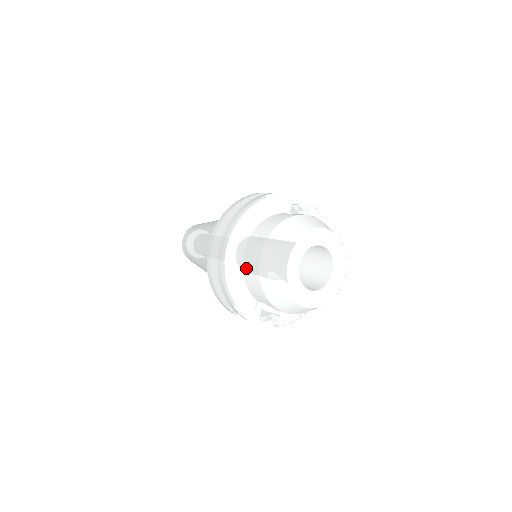
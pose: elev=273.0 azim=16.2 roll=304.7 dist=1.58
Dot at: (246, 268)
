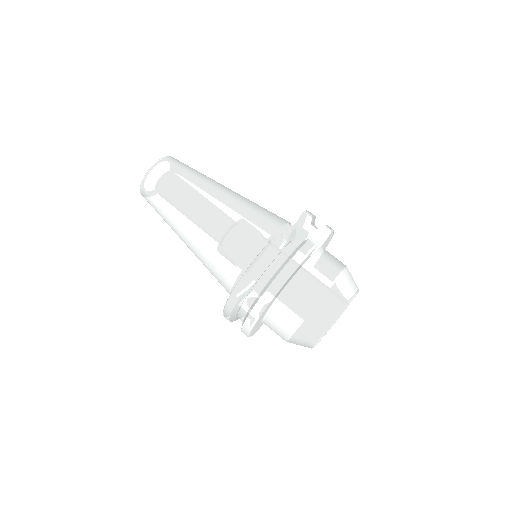
Dot at: (271, 323)
